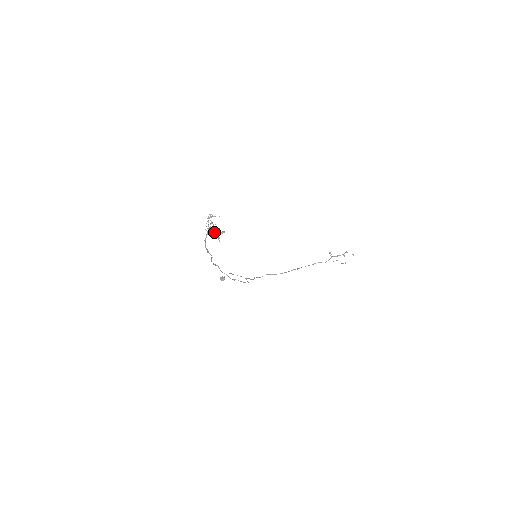
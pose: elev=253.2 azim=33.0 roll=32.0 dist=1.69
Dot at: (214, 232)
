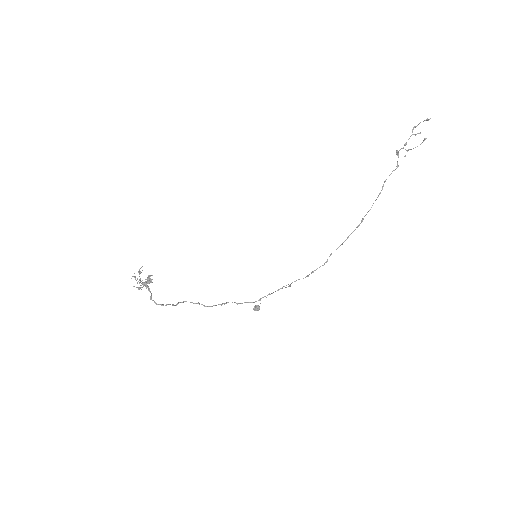
Dot at: (146, 285)
